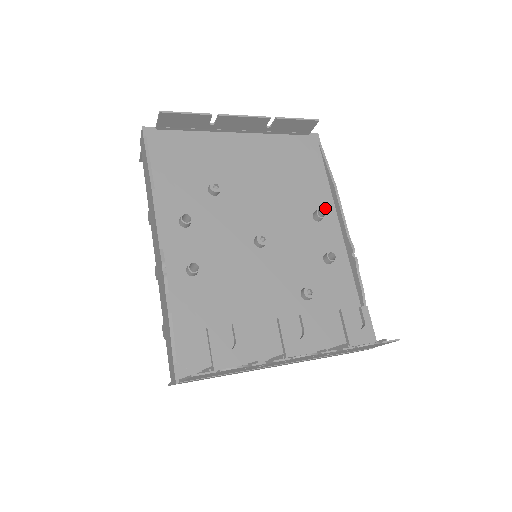
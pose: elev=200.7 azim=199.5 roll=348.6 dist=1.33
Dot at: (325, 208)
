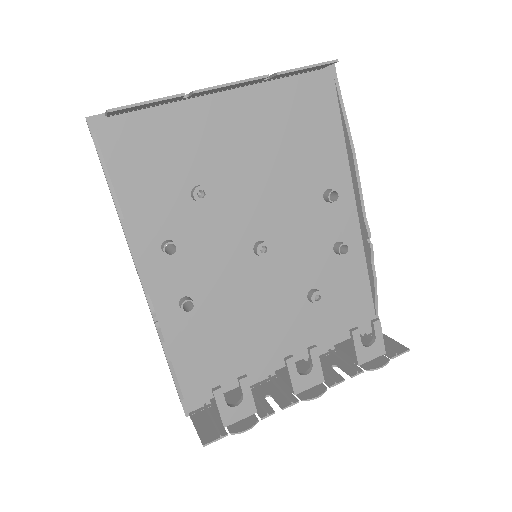
Dot at: (339, 181)
